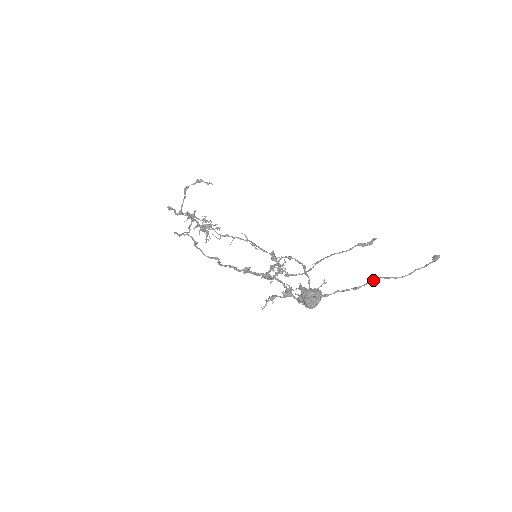
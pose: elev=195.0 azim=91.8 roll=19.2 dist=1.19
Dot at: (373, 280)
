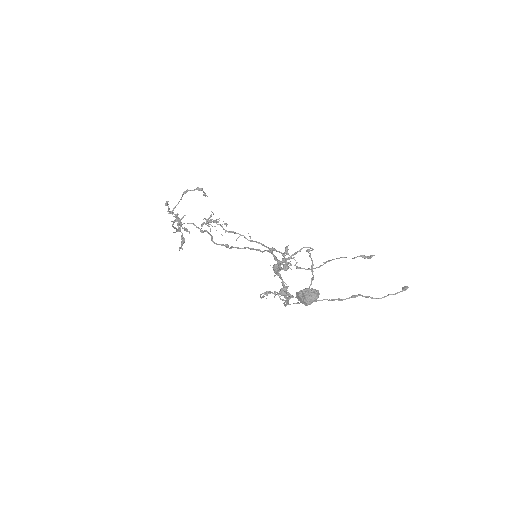
Dot at: (356, 295)
